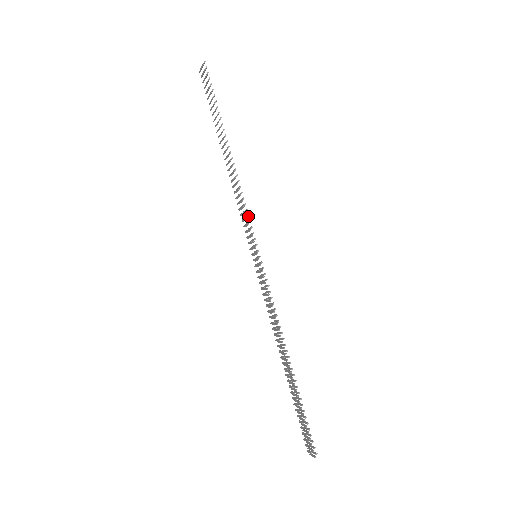
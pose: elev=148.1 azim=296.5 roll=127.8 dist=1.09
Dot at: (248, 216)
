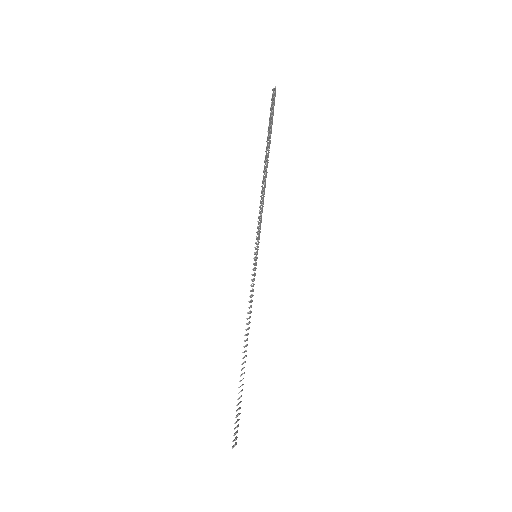
Dot at: (260, 220)
